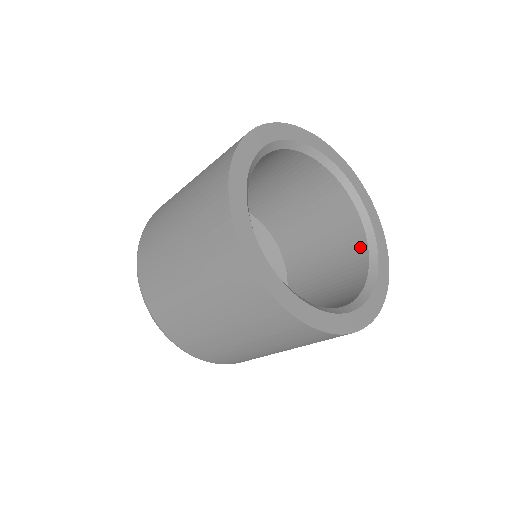
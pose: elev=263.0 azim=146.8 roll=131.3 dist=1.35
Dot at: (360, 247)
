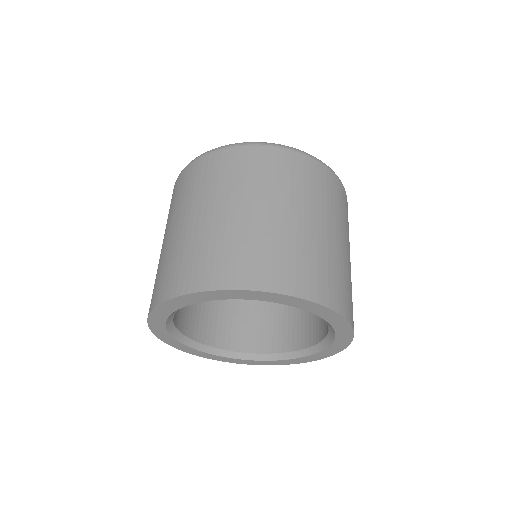
Dot at: (319, 334)
